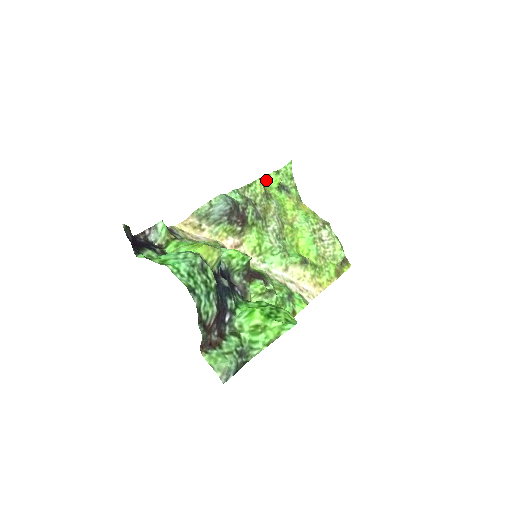
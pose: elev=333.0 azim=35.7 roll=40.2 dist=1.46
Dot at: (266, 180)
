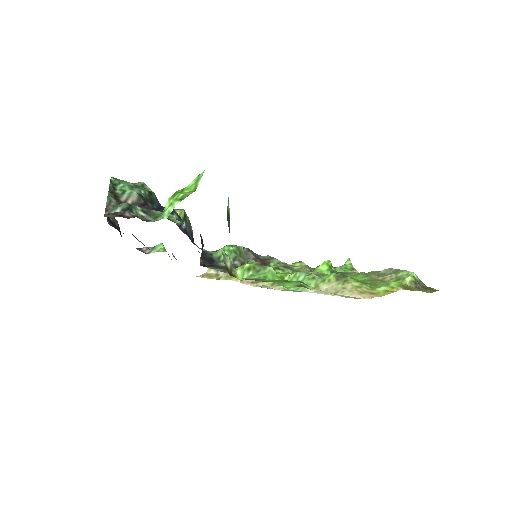
Dot at: (315, 268)
